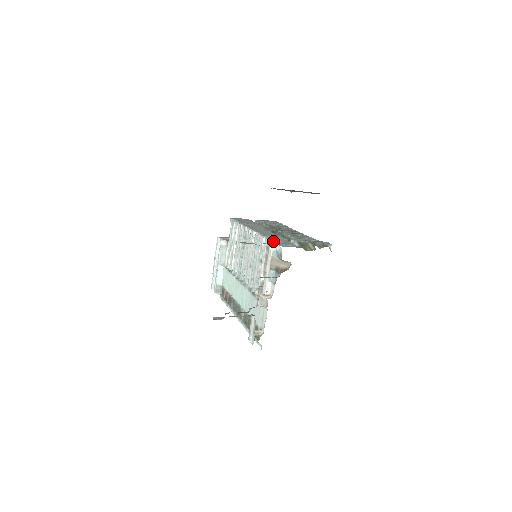
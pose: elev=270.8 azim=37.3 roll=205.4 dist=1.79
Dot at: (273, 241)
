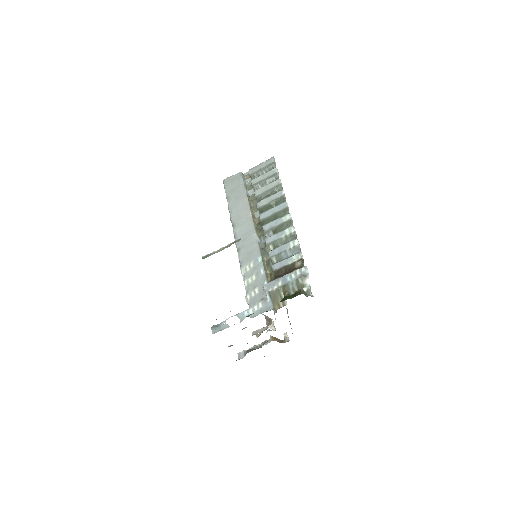
Dot at: (246, 296)
